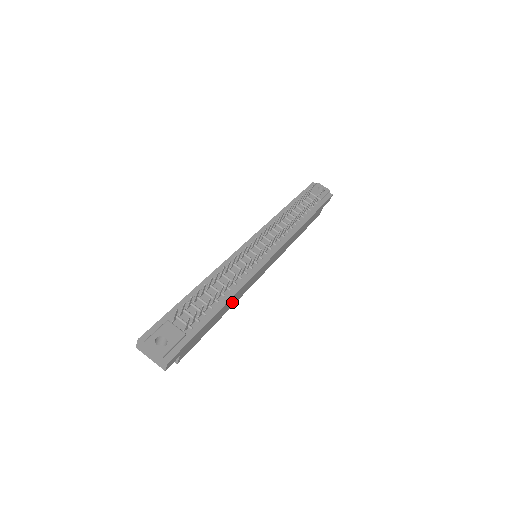
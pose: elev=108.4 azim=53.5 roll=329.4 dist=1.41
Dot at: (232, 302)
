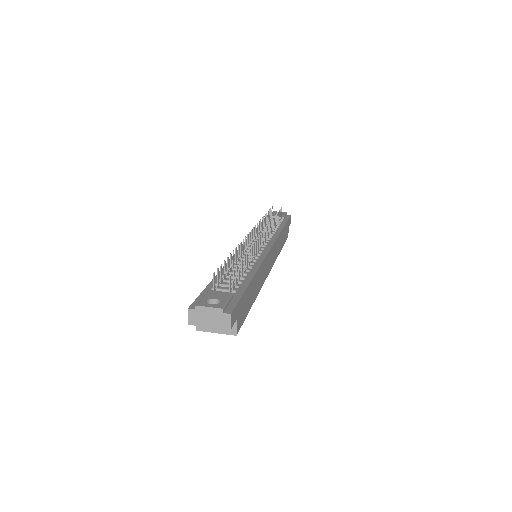
Dot at: (258, 284)
